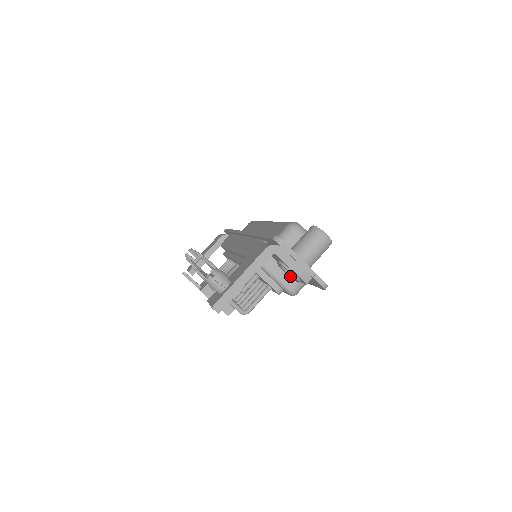
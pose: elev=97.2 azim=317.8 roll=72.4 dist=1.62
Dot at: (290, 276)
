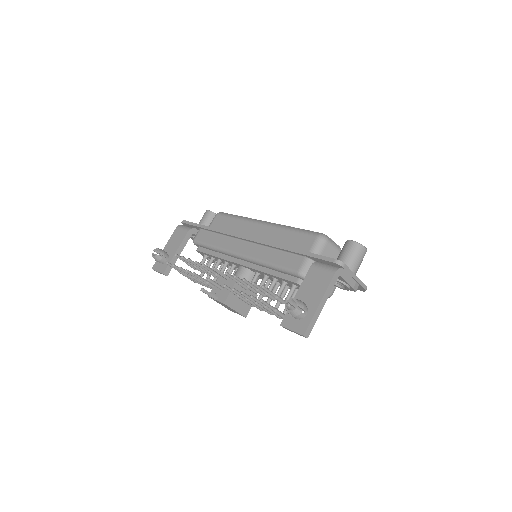
Dot at: (334, 285)
